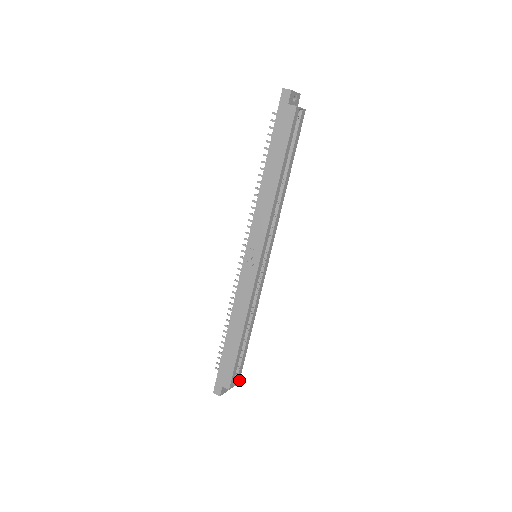
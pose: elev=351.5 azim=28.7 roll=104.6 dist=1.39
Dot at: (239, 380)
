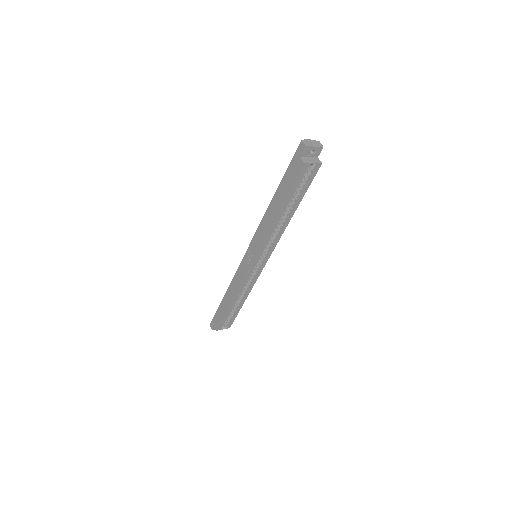
Dot at: (230, 326)
